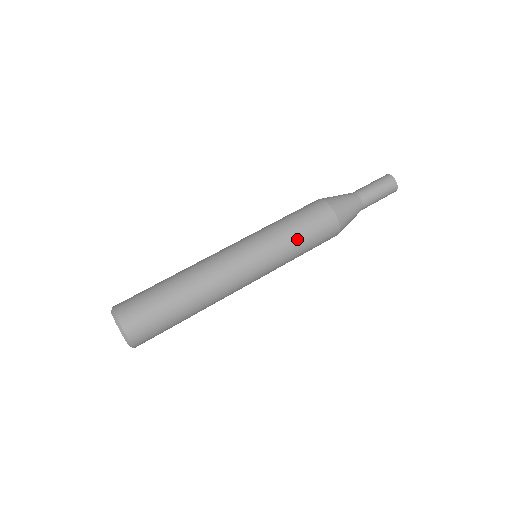
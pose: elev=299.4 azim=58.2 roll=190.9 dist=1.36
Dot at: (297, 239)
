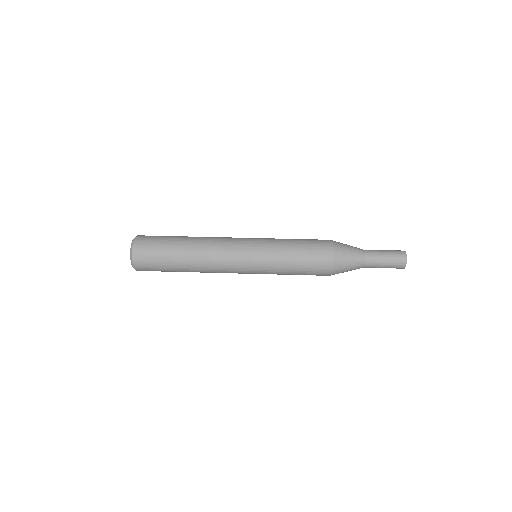
Dot at: (289, 265)
